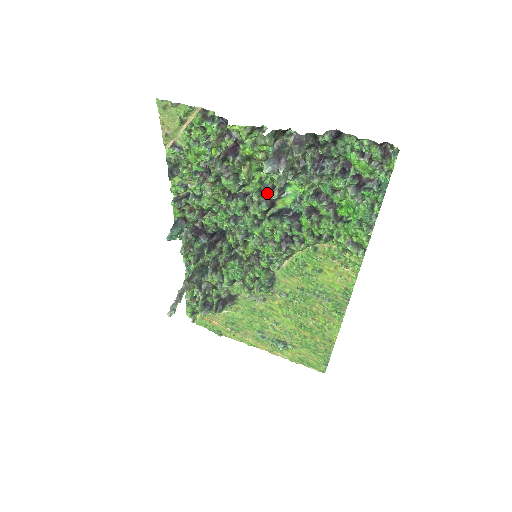
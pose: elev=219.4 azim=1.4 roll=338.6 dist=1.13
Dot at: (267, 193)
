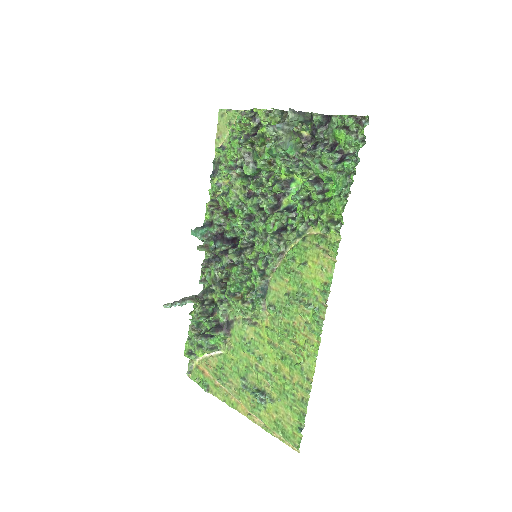
Dot at: (275, 185)
